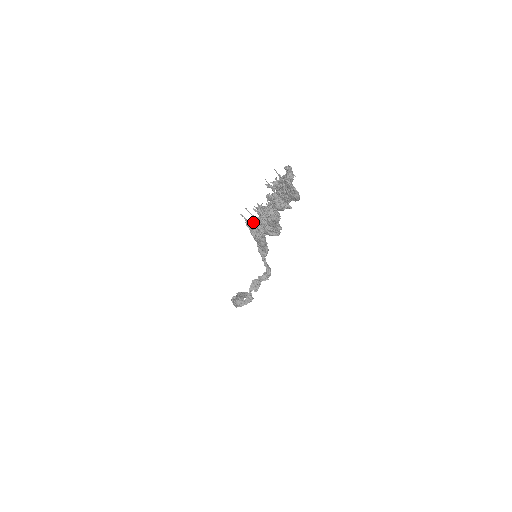
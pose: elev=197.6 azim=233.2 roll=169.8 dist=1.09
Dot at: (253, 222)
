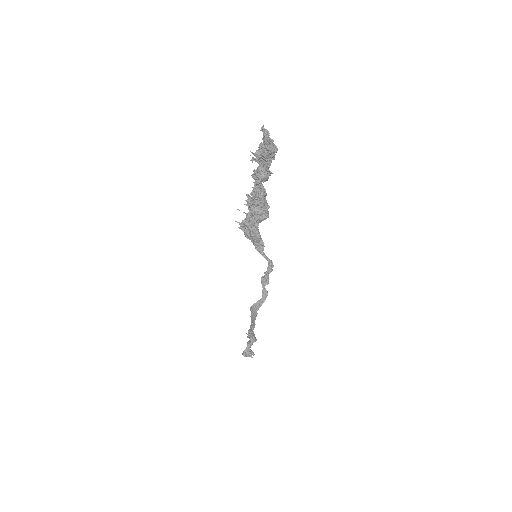
Dot at: (246, 218)
